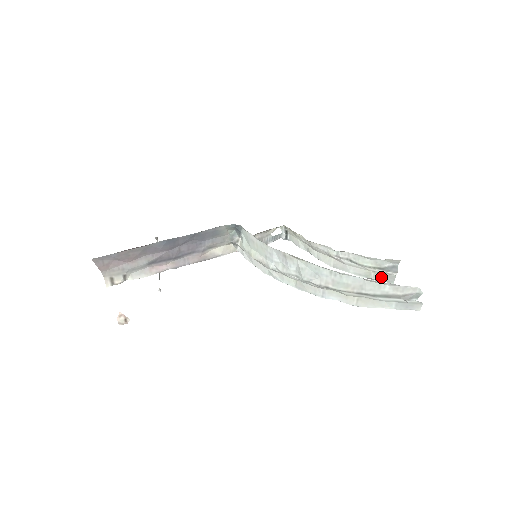
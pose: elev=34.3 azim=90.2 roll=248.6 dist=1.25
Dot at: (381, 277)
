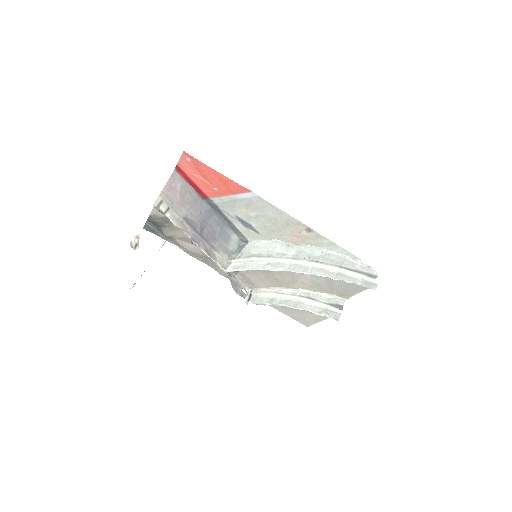
Dot at: (330, 314)
